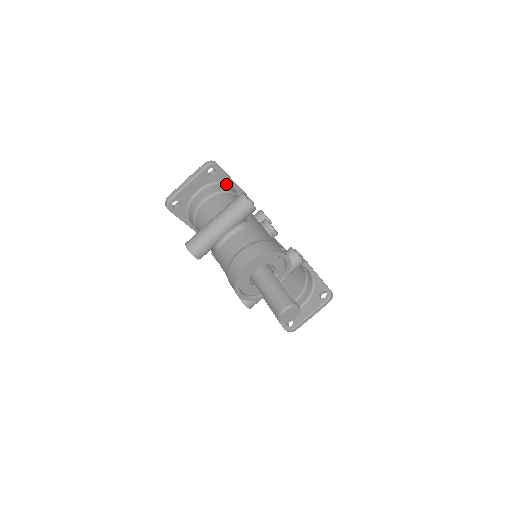
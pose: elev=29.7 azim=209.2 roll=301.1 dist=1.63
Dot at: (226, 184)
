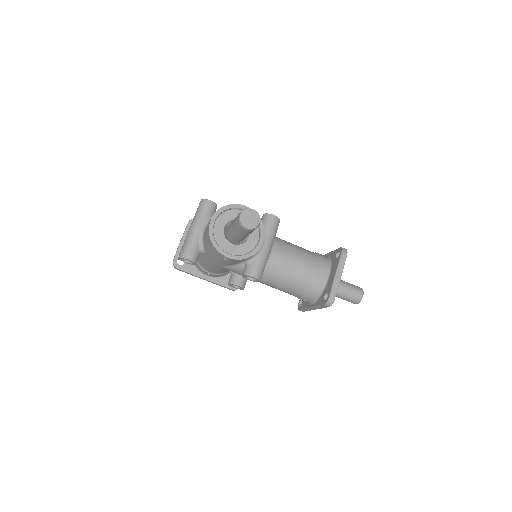
Dot at: occluded
